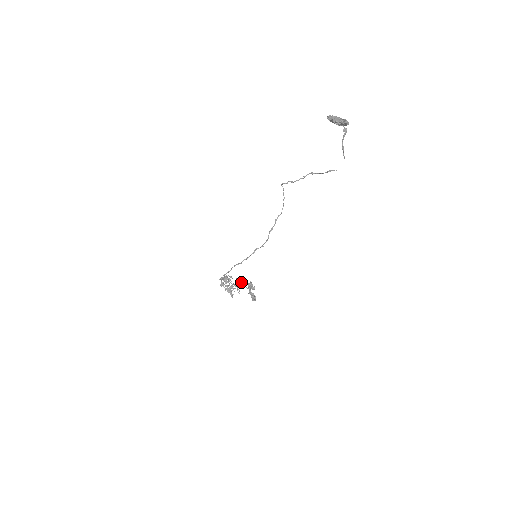
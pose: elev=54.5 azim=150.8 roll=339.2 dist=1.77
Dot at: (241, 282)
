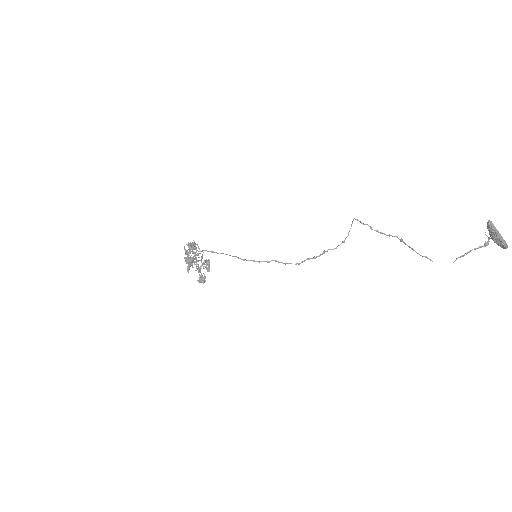
Dot at: occluded
